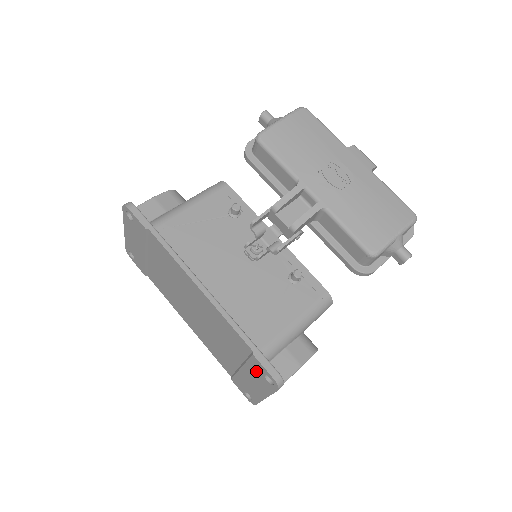
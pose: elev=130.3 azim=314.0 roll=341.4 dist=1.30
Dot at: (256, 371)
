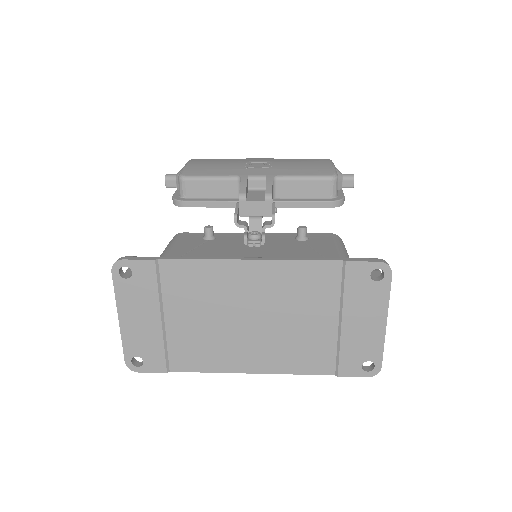
Dot at: (359, 288)
